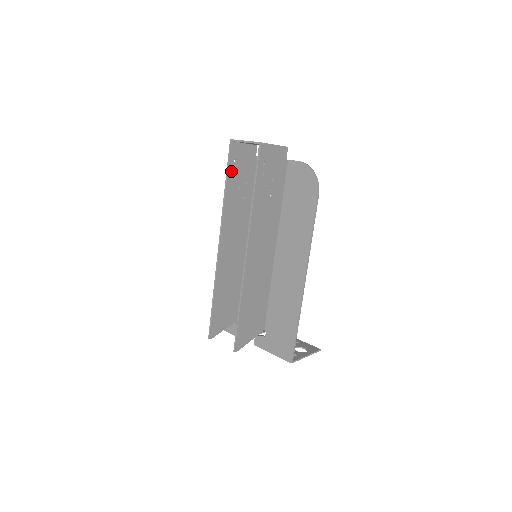
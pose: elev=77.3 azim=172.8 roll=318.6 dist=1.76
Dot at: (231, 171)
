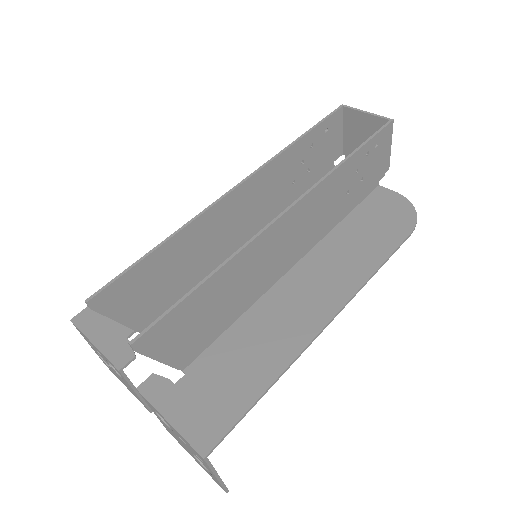
Dot at: (316, 132)
